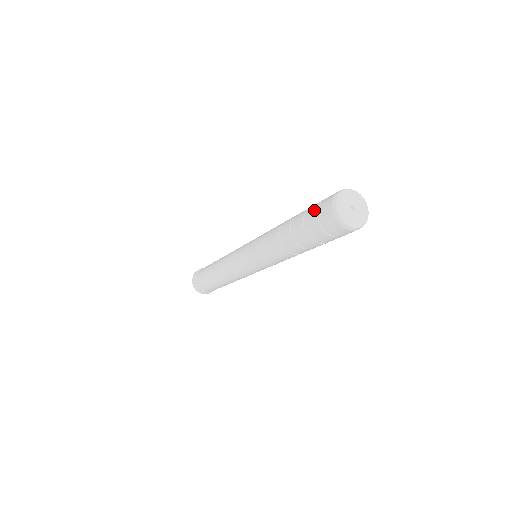
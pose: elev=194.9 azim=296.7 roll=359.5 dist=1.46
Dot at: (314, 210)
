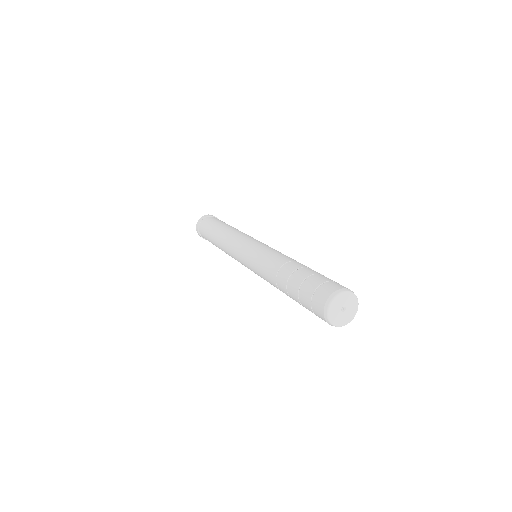
Dot at: (312, 288)
